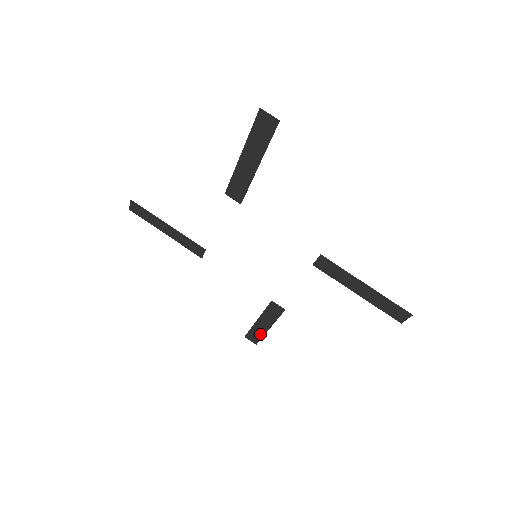
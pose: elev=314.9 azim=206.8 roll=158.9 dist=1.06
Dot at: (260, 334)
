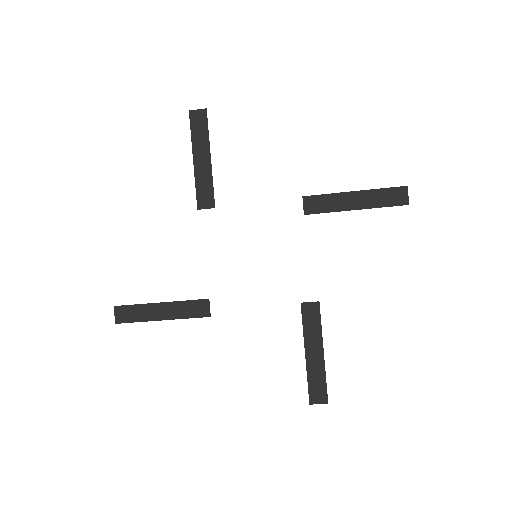
Dot at: (321, 376)
